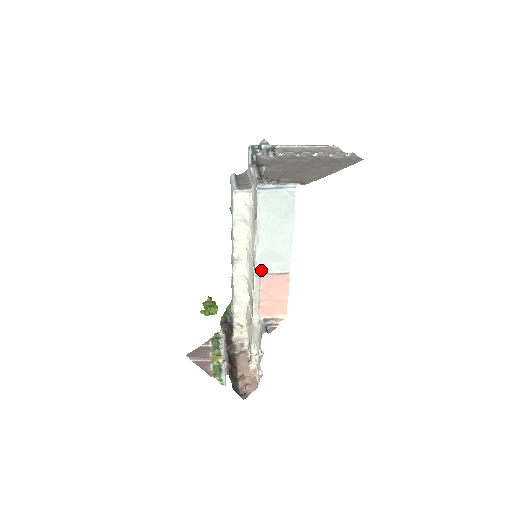
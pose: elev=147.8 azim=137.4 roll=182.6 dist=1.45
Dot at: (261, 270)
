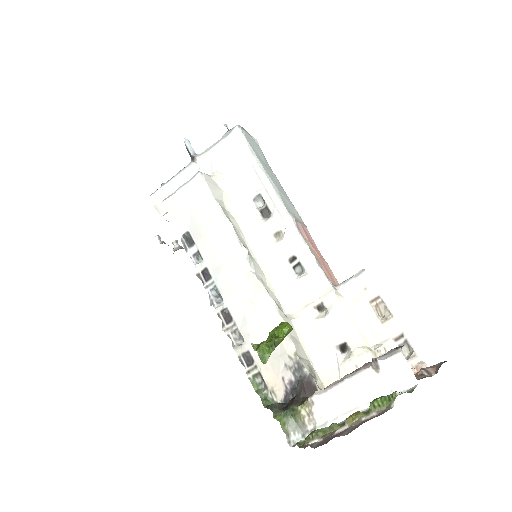
Dot at: (292, 216)
